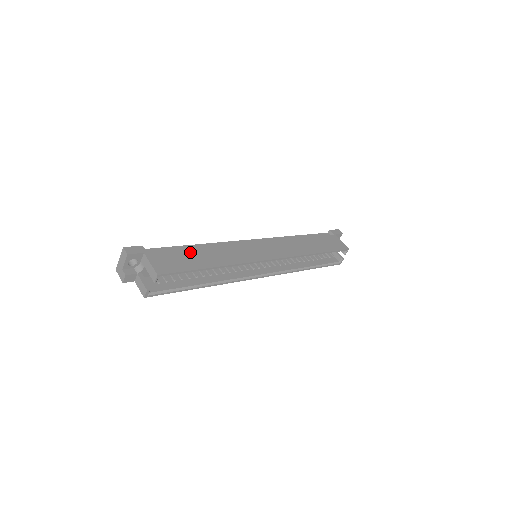
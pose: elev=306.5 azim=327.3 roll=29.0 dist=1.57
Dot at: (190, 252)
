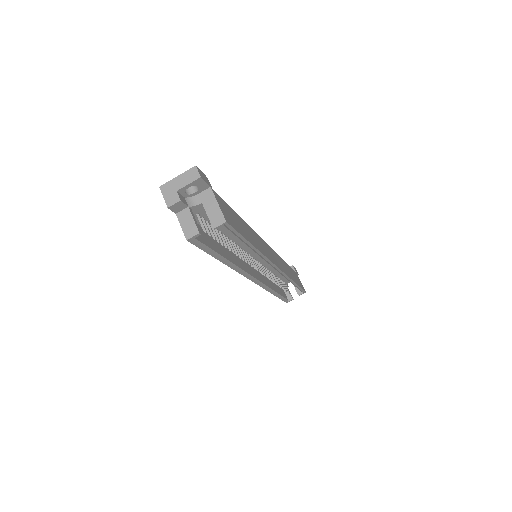
Dot at: (237, 215)
